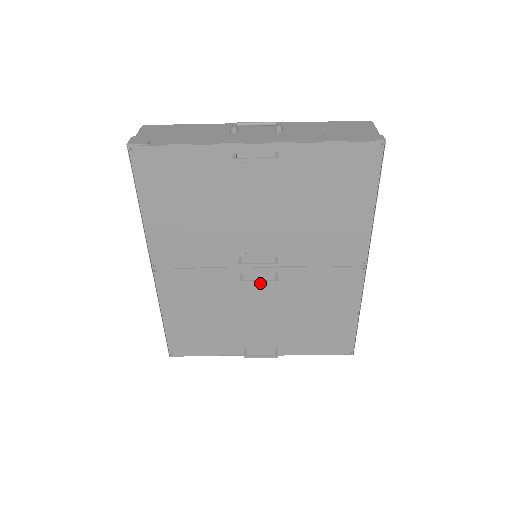
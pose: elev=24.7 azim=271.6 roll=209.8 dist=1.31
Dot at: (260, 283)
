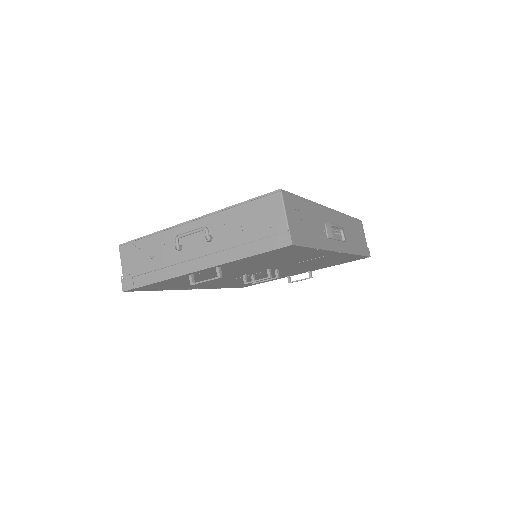
Dot at: occluded
